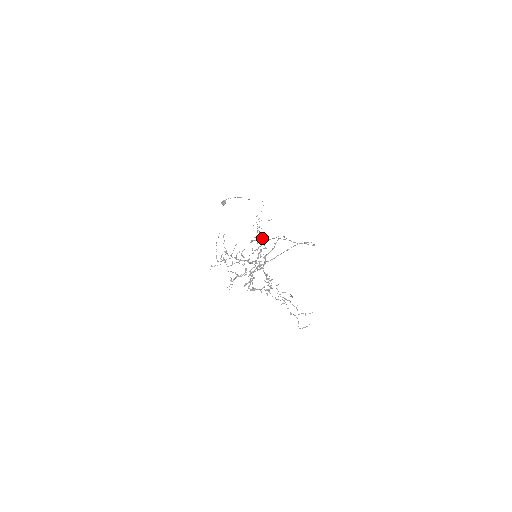
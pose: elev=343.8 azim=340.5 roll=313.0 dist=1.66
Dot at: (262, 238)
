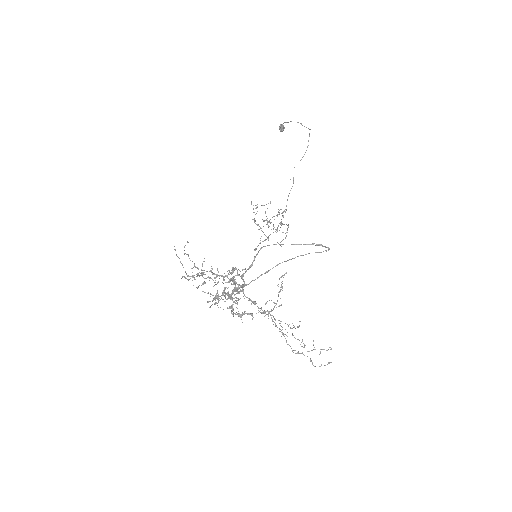
Dot at: (268, 225)
